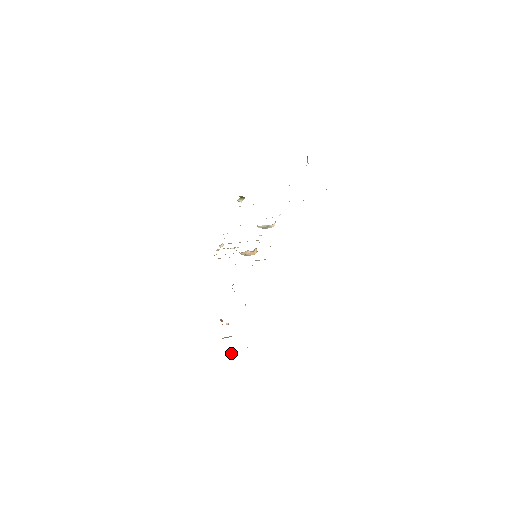
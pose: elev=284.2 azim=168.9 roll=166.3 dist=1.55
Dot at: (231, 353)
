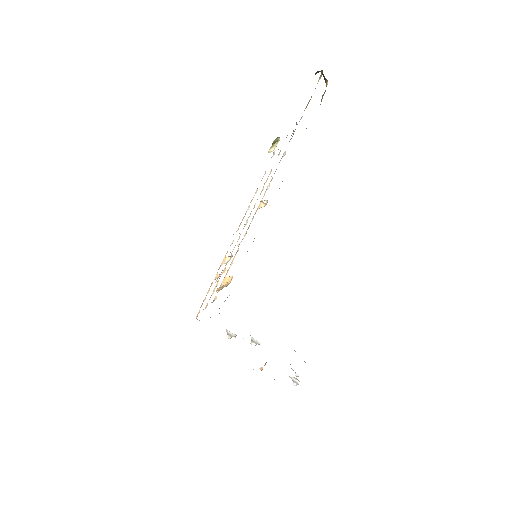
Dot at: (296, 382)
